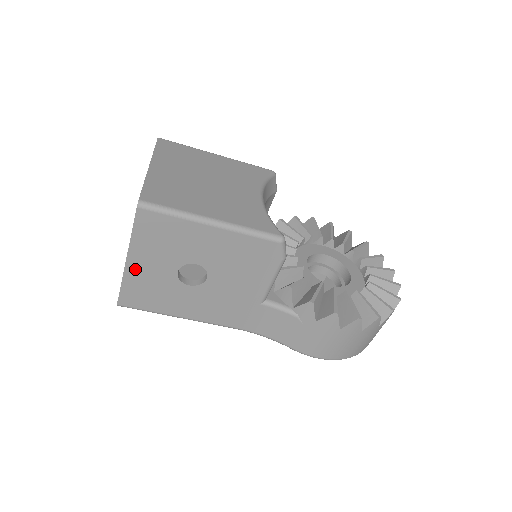
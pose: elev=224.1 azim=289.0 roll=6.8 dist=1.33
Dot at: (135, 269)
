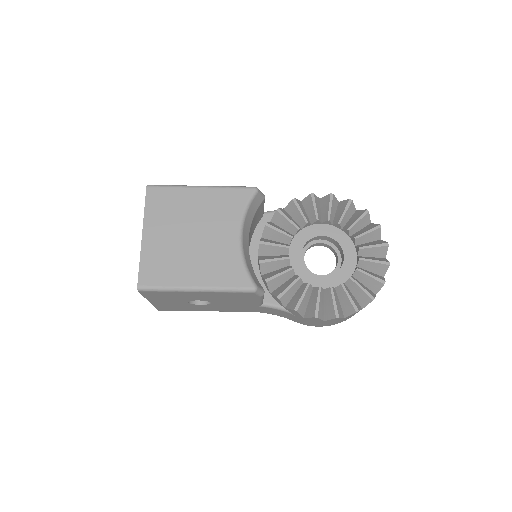
Dot at: (158, 303)
